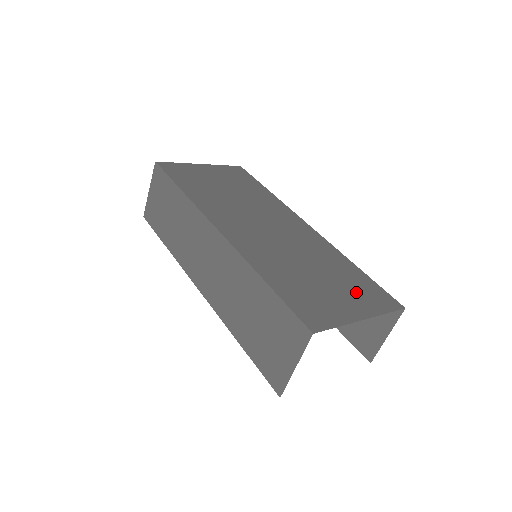
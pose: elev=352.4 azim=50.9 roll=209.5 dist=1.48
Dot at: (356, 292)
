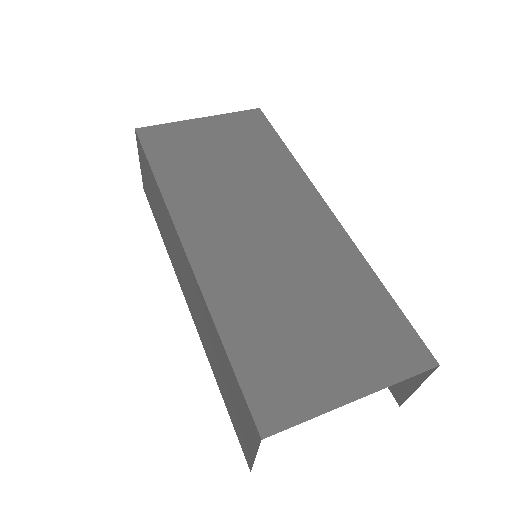
Dot at: (363, 341)
